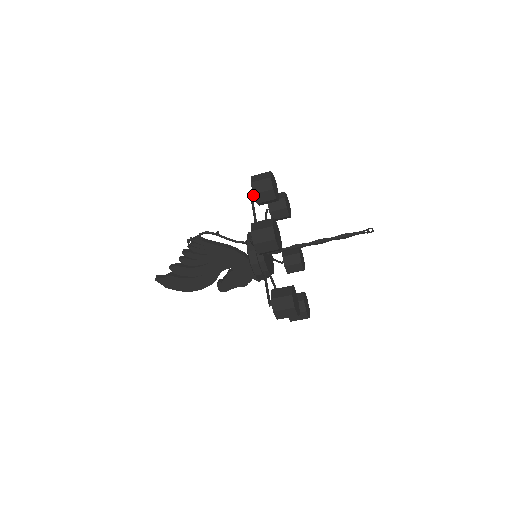
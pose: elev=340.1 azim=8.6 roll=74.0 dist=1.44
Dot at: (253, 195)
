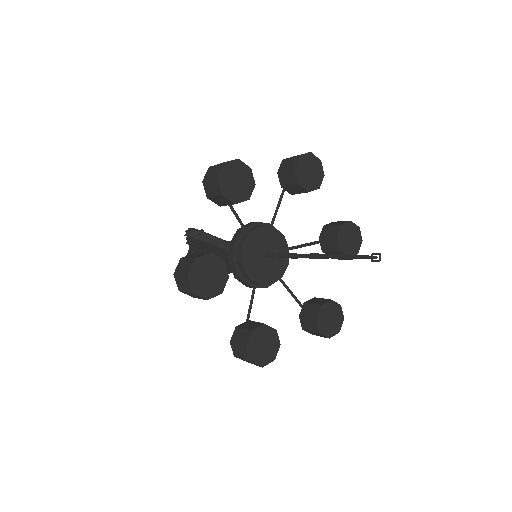
Dot at: occluded
